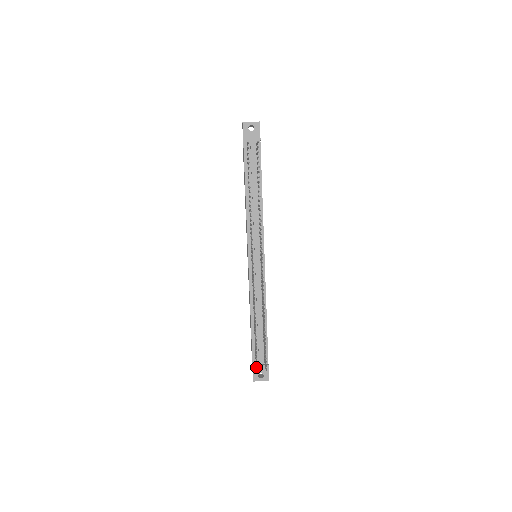
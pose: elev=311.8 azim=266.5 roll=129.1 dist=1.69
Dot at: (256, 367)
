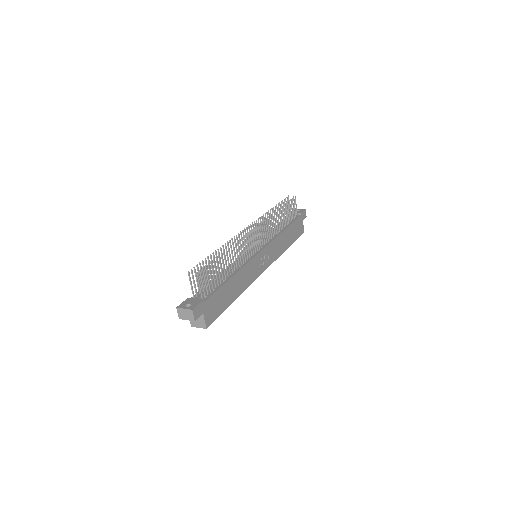
Dot at: (190, 281)
